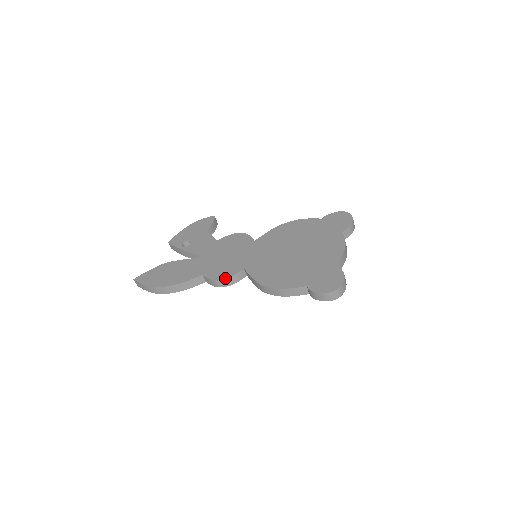
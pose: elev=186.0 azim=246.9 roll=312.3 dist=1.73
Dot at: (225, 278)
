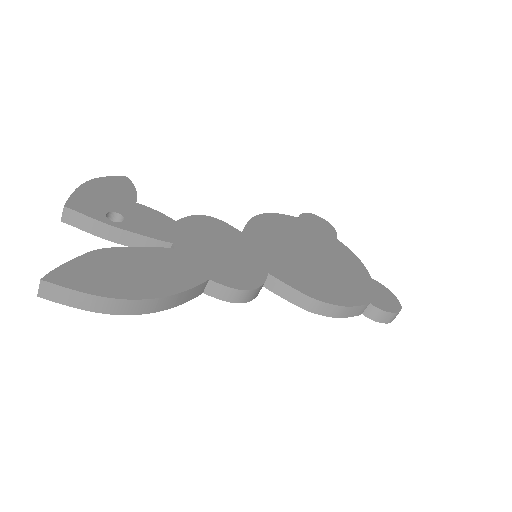
Dot at: (256, 287)
